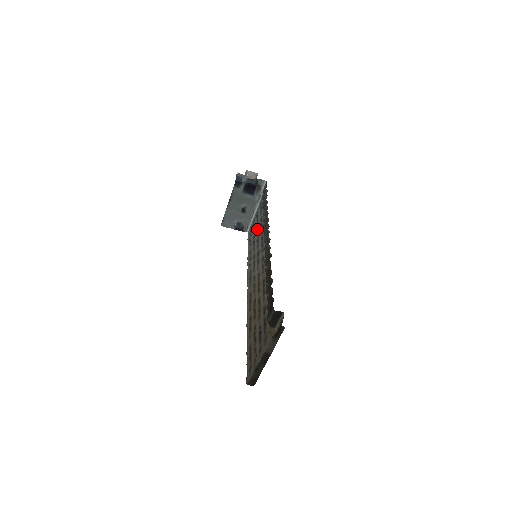
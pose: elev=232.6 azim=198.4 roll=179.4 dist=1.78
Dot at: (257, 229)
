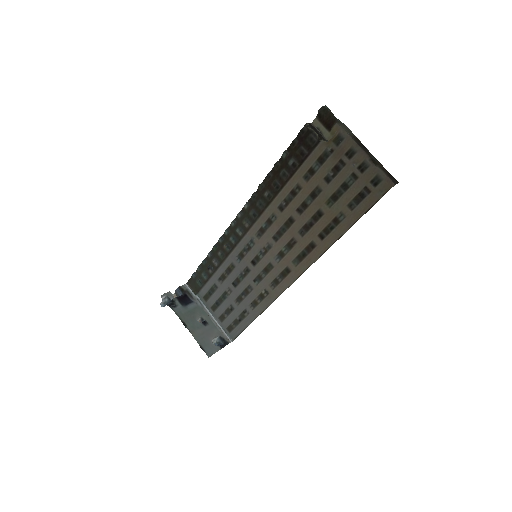
Dot at: (230, 290)
